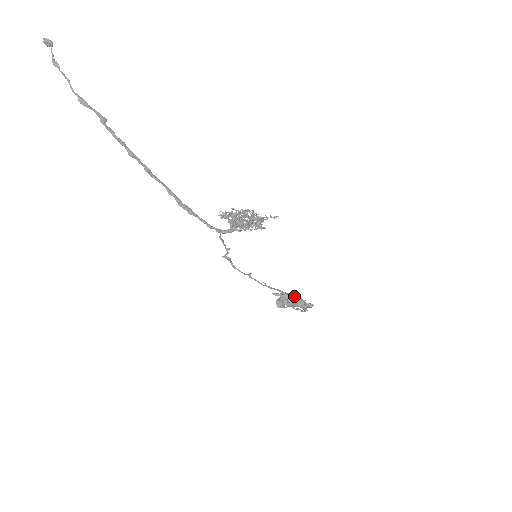
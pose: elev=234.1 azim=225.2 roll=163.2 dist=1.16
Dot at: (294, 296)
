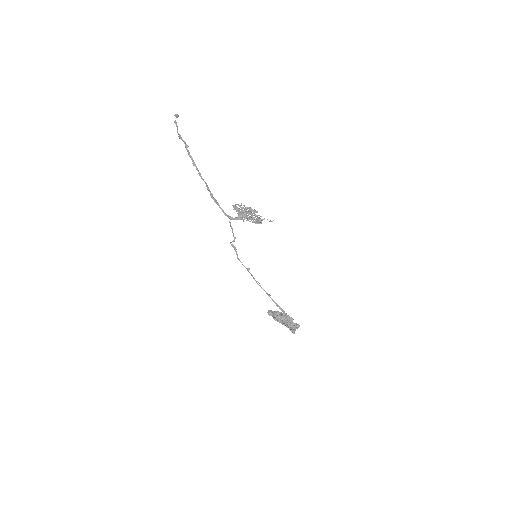
Dot at: (284, 311)
